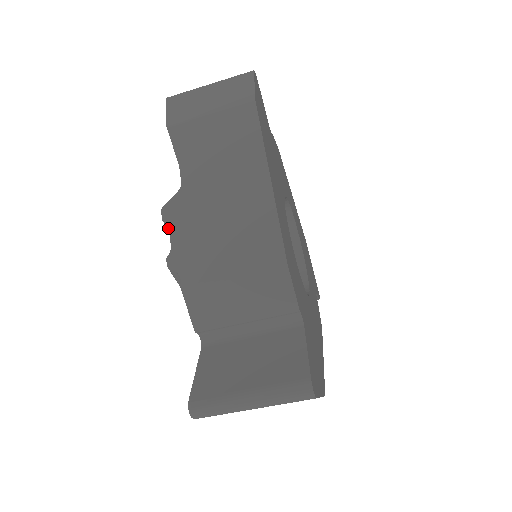
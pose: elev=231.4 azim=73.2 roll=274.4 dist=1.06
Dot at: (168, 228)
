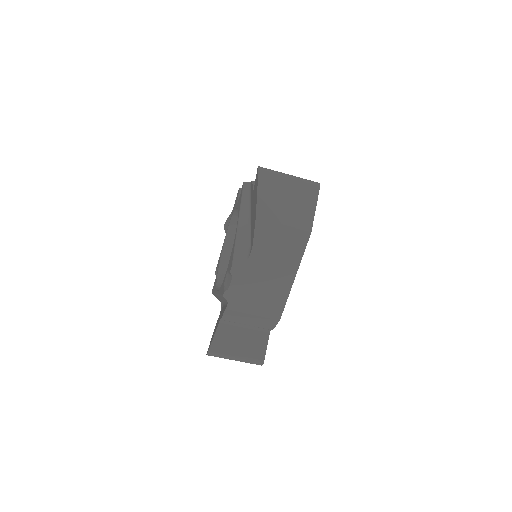
Dot at: (231, 274)
